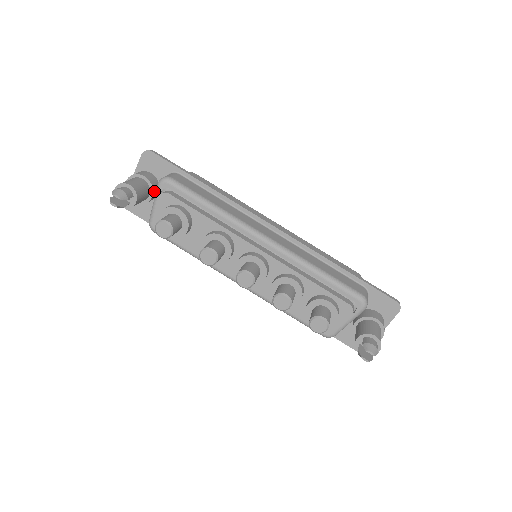
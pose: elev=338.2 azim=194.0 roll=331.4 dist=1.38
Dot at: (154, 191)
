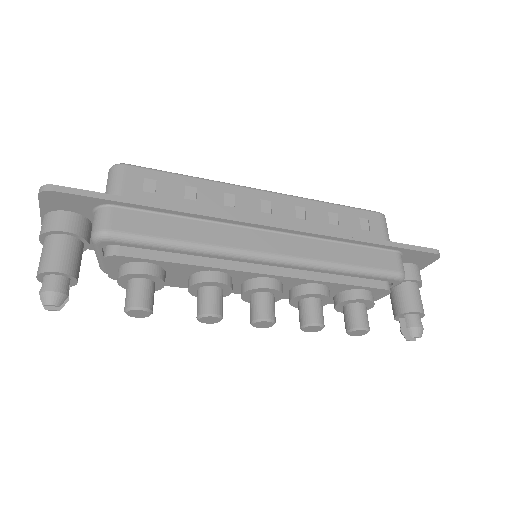
Dot at: (87, 238)
